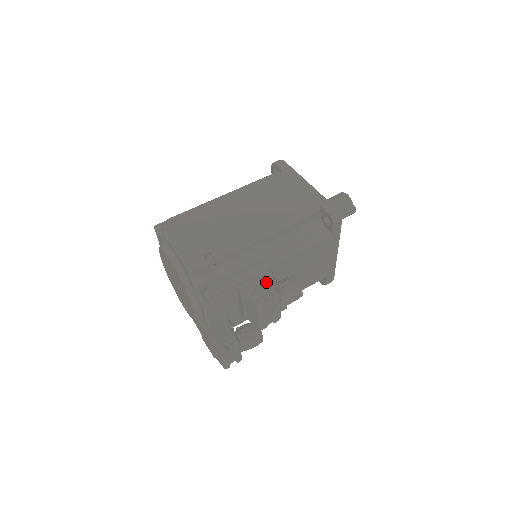
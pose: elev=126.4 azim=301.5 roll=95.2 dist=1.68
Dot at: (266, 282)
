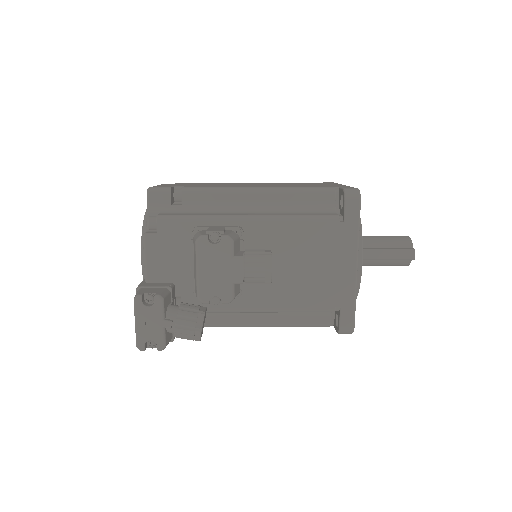
Dot at: (226, 231)
